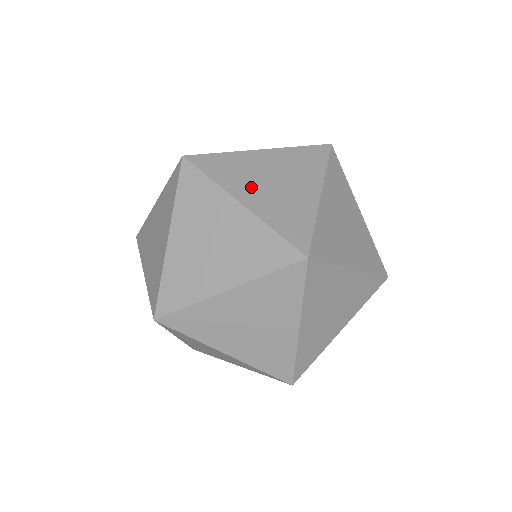
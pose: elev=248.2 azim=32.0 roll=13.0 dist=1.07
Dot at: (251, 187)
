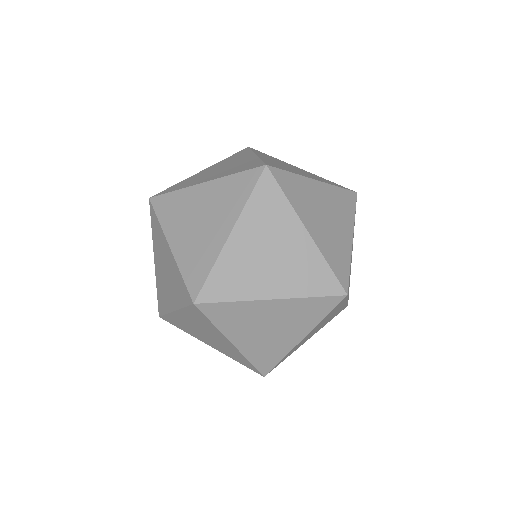
Dot at: (272, 160)
